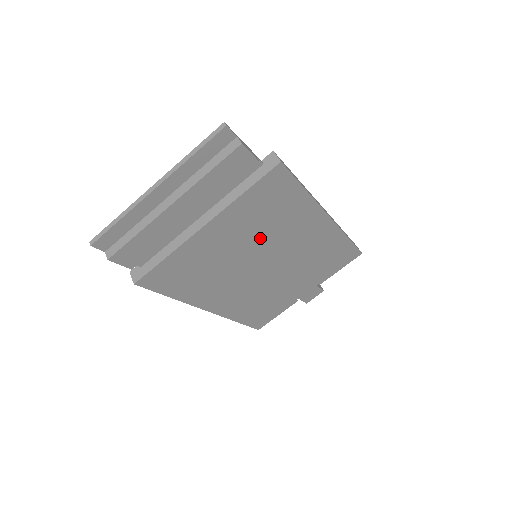
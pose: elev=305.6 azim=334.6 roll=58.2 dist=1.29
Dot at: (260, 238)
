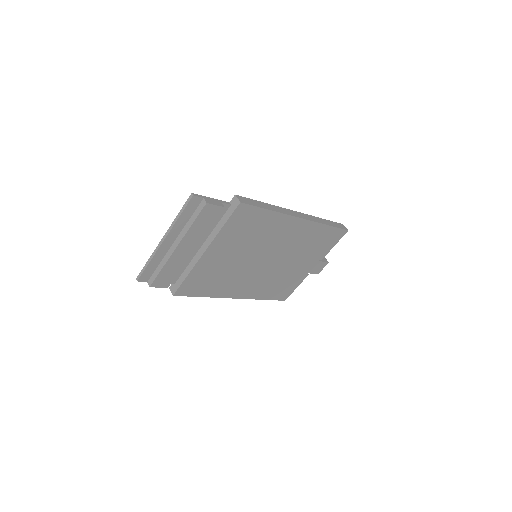
Dot at: (251, 246)
